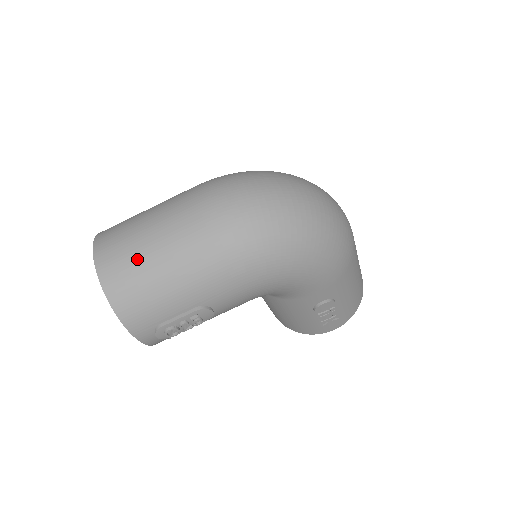
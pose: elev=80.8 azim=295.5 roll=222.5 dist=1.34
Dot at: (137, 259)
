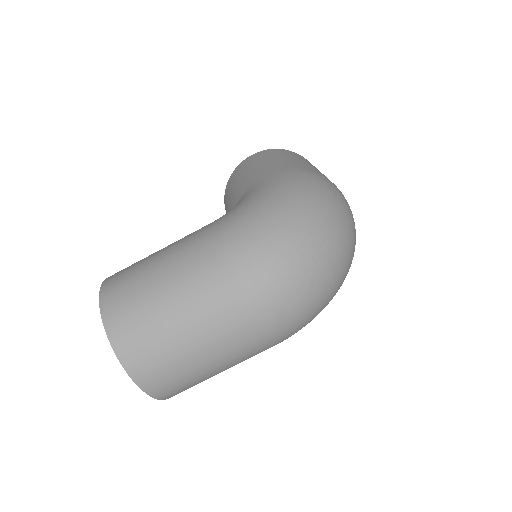
Dot at: (187, 373)
